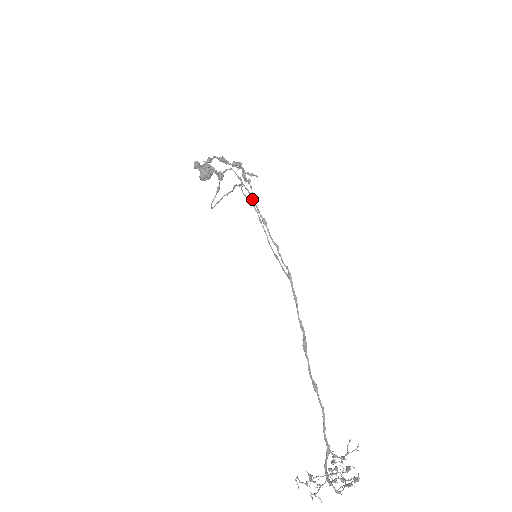
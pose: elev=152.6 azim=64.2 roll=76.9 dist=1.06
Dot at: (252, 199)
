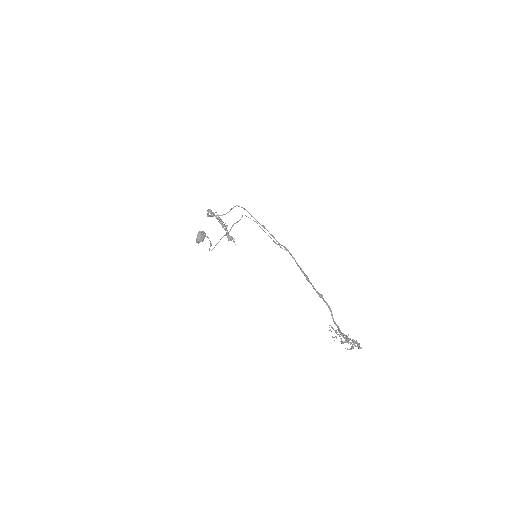
Dot at: (253, 217)
